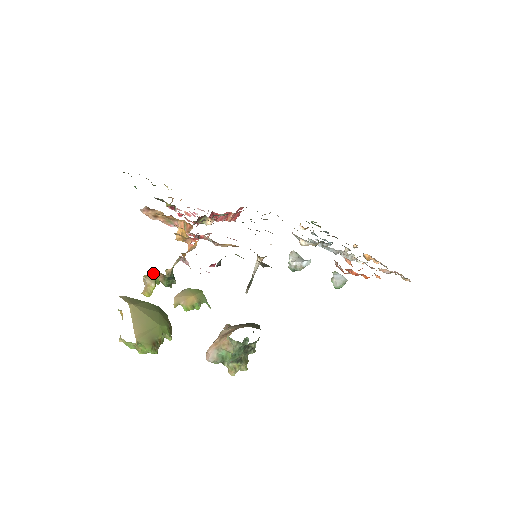
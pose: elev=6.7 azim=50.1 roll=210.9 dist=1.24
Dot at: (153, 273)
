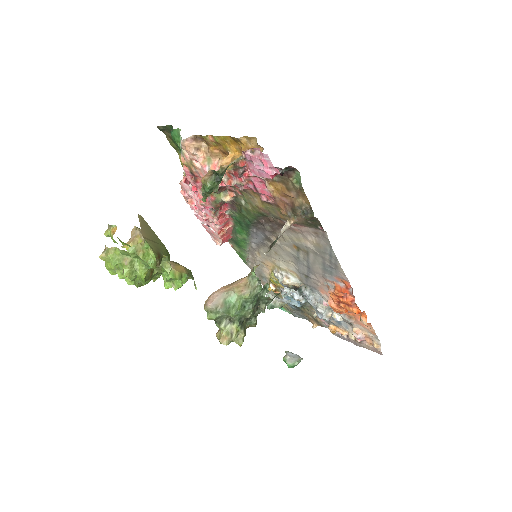
Dot at: occluded
